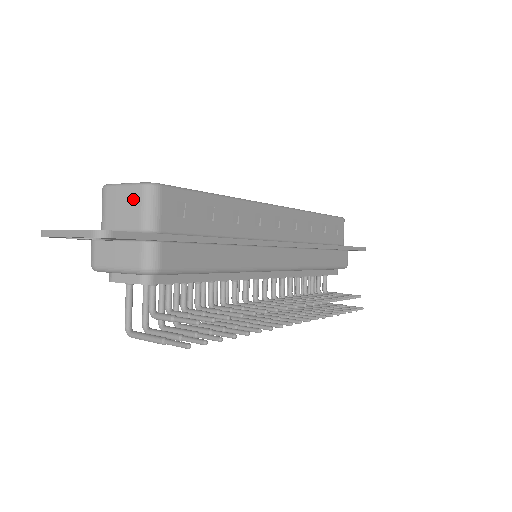
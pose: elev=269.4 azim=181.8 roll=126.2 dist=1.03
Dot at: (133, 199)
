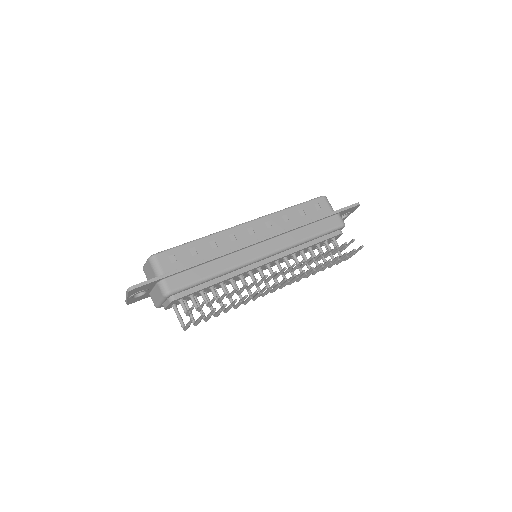
Dot at: (149, 267)
